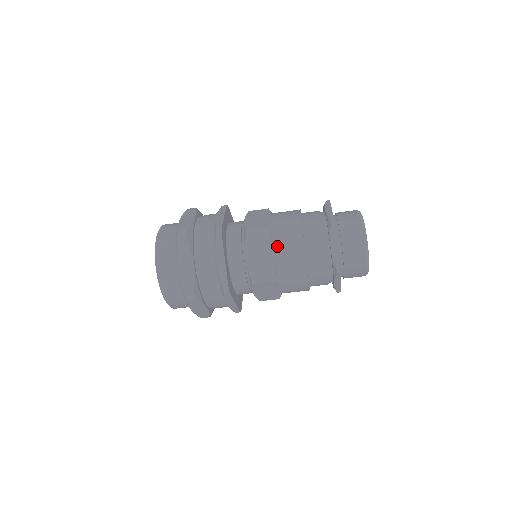
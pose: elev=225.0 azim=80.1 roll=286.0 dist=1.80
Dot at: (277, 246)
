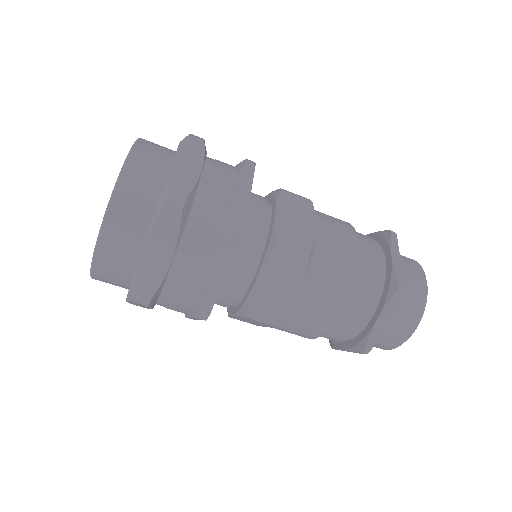
Dot at: (321, 222)
